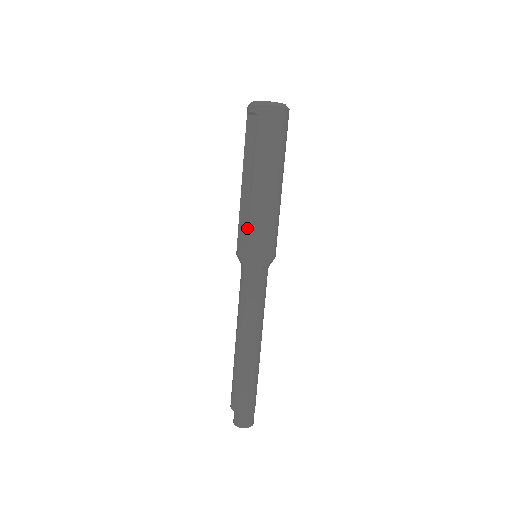
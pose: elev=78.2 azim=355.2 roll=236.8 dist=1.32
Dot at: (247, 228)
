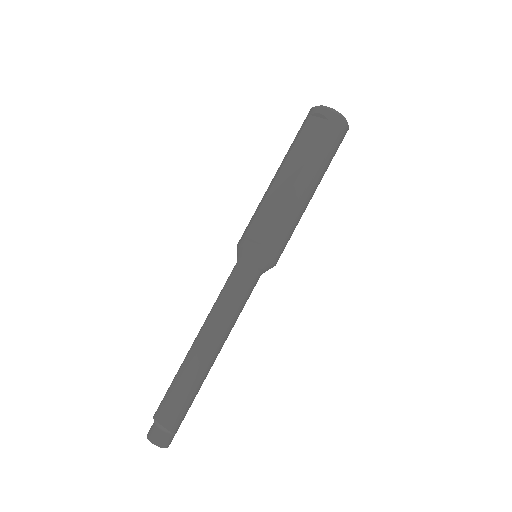
Dot at: (270, 223)
